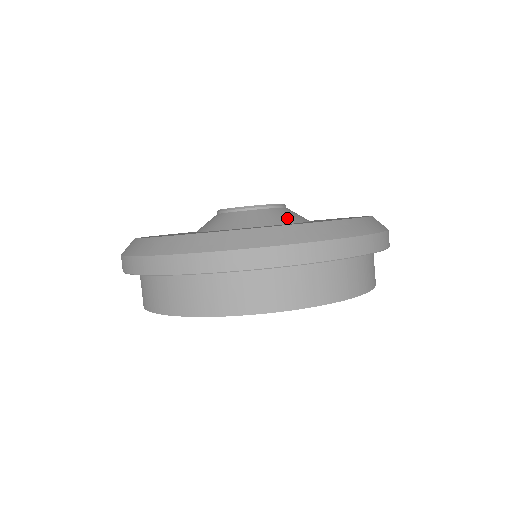
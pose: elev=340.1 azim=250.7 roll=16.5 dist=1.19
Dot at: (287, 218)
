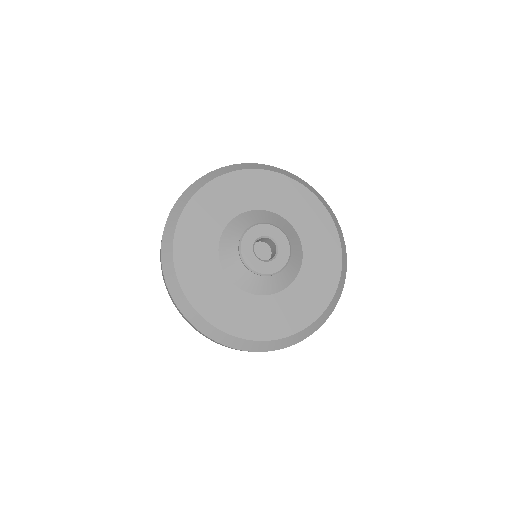
Dot at: (292, 275)
